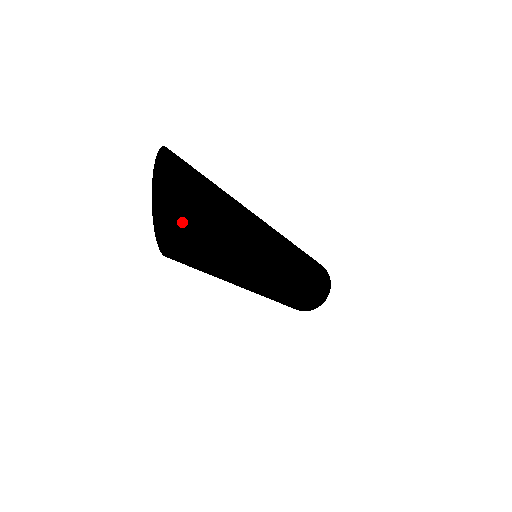
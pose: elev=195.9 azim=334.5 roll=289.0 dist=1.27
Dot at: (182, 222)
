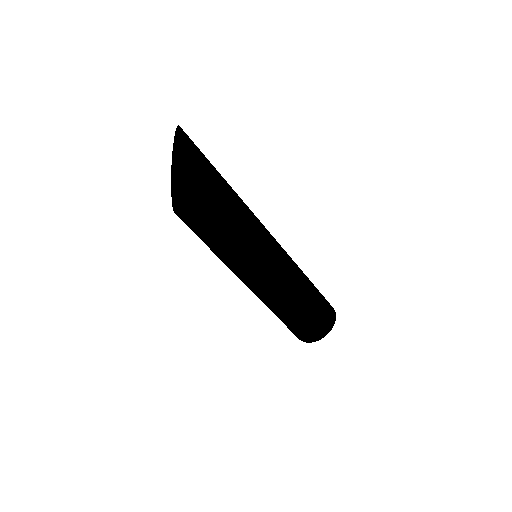
Dot at: (186, 158)
